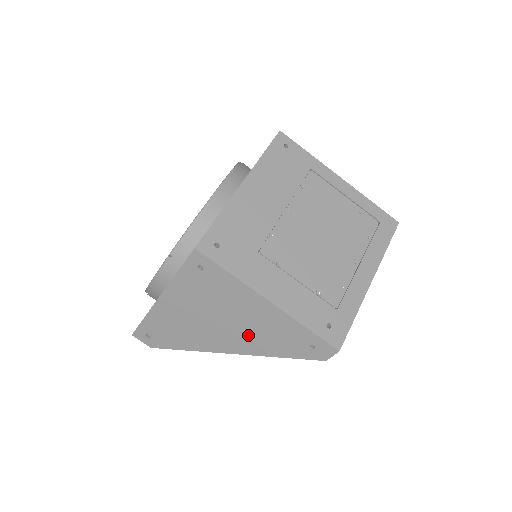
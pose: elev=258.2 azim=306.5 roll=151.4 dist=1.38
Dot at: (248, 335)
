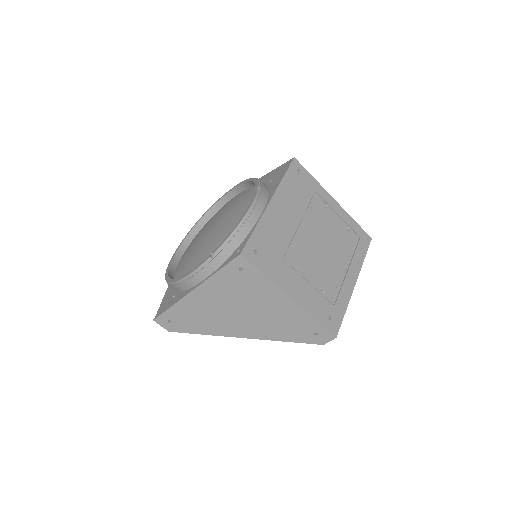
Dot at: (264, 324)
